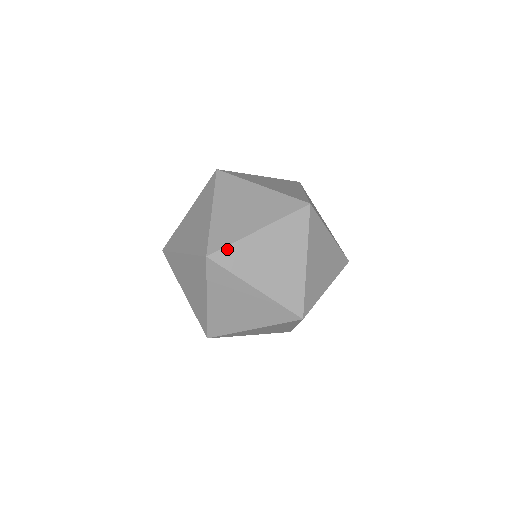
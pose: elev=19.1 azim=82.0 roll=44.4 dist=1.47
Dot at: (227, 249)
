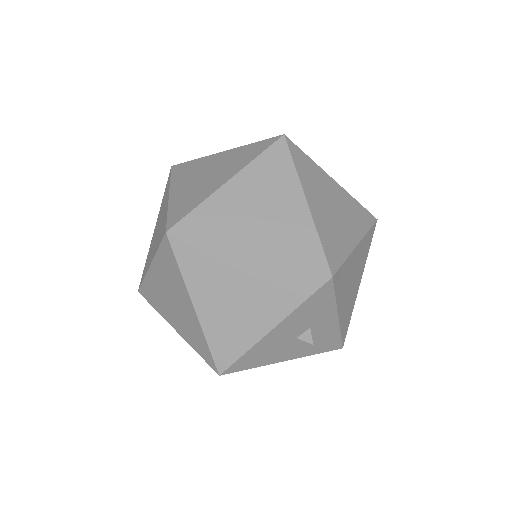
Dot at: occluded
